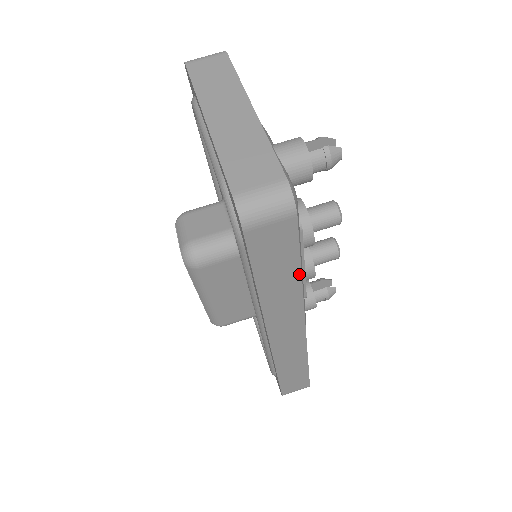
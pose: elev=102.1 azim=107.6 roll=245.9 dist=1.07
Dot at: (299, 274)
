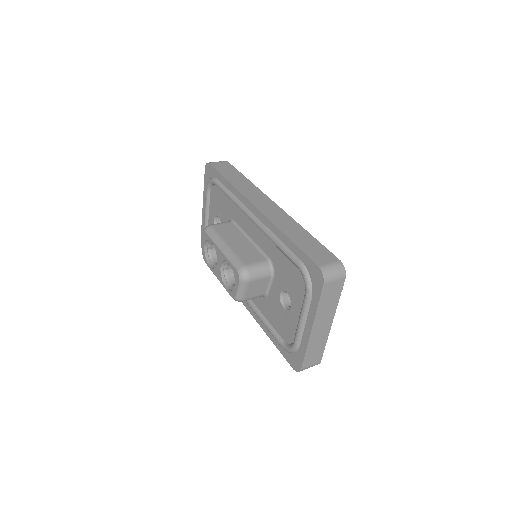
Dot at: (245, 178)
